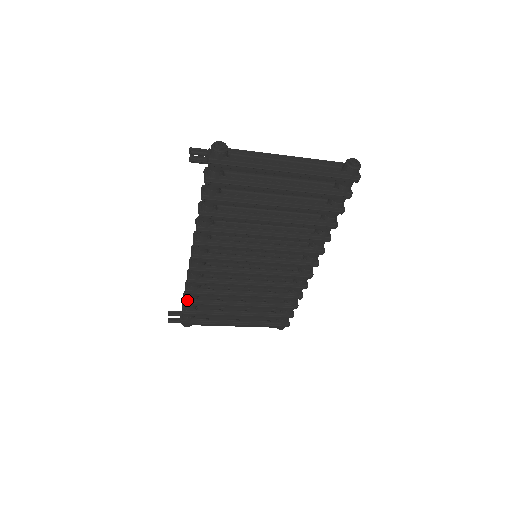
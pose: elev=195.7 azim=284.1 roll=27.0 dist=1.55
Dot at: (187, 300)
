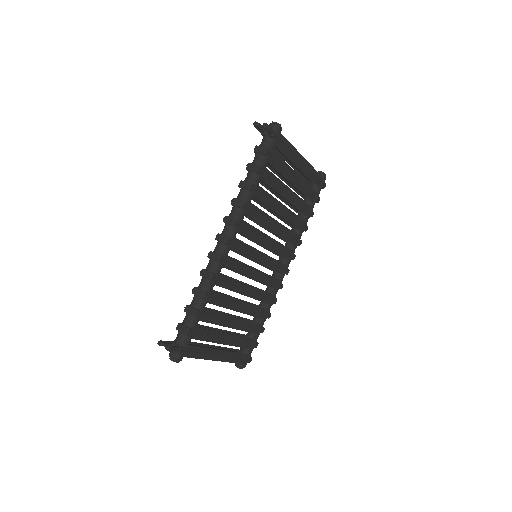
Dot at: (198, 309)
